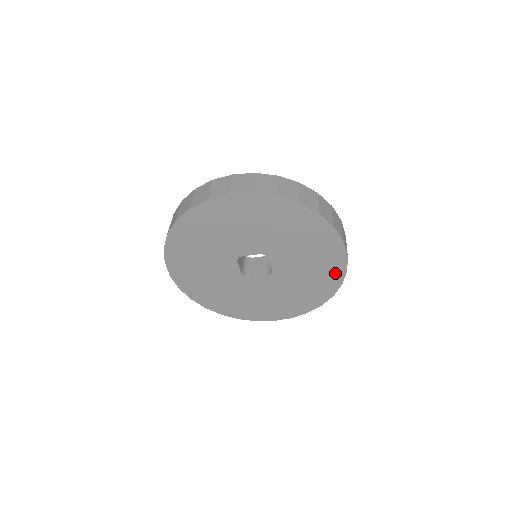
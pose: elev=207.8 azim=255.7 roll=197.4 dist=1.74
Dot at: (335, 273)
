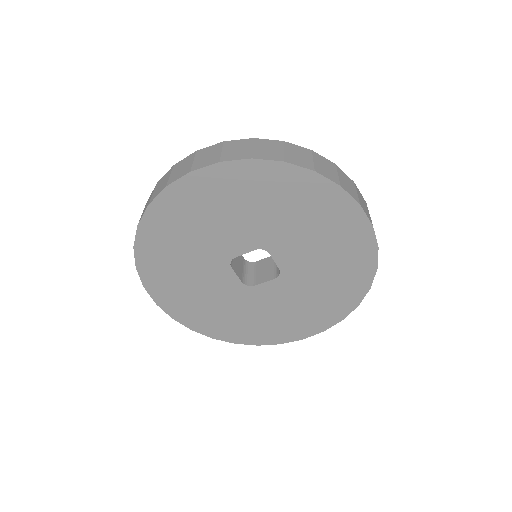
Dot at: (363, 255)
